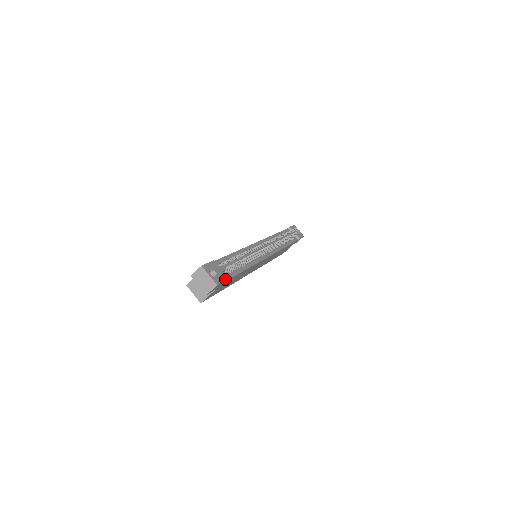
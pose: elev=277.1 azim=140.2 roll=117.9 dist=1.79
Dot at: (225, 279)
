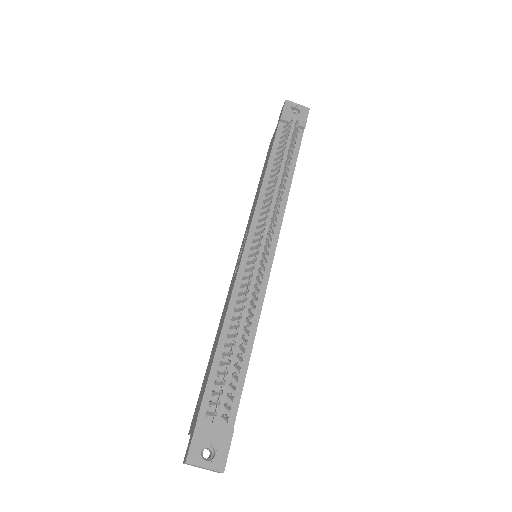
Dot at: (230, 439)
